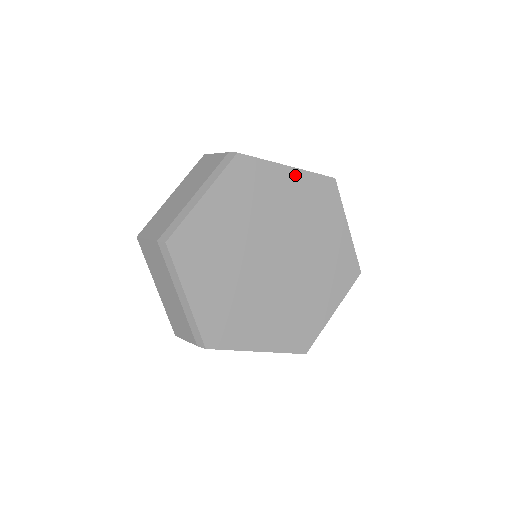
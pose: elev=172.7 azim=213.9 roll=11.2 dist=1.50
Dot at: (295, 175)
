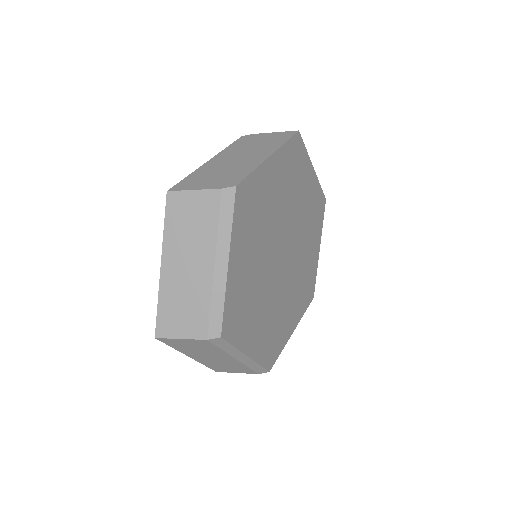
Dot at: (276, 160)
